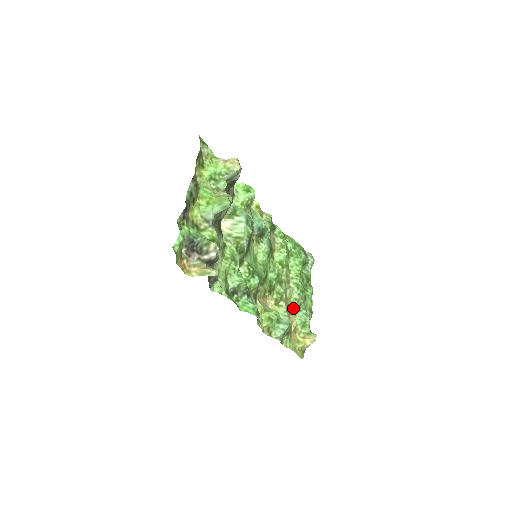
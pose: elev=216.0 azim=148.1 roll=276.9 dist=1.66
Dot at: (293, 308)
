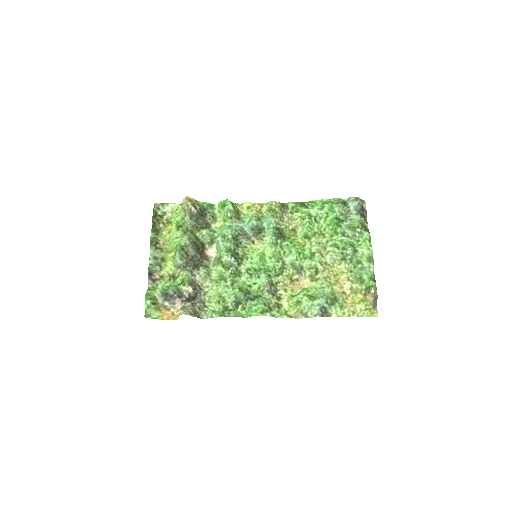
Dot at: (345, 269)
